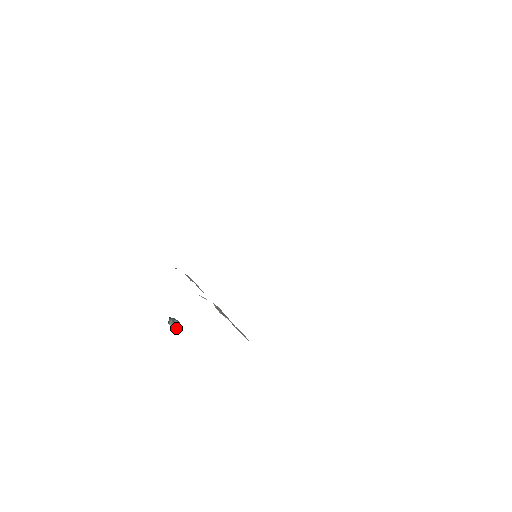
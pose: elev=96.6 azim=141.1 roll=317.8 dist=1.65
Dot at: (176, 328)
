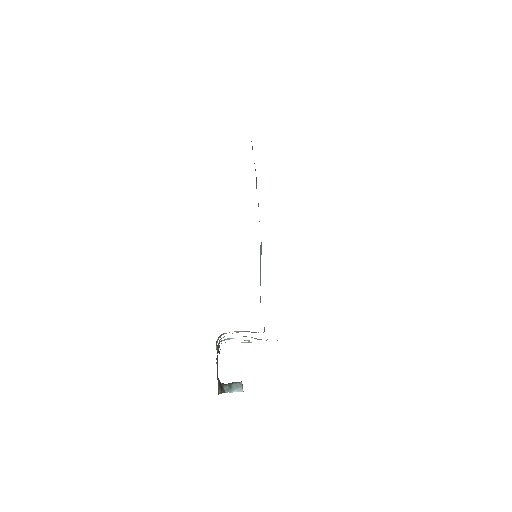
Dot at: (238, 391)
